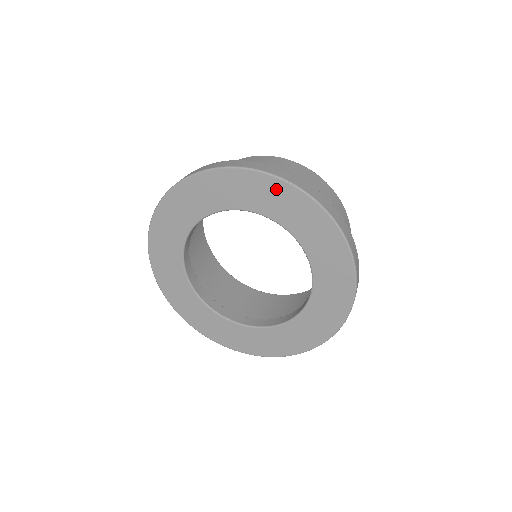
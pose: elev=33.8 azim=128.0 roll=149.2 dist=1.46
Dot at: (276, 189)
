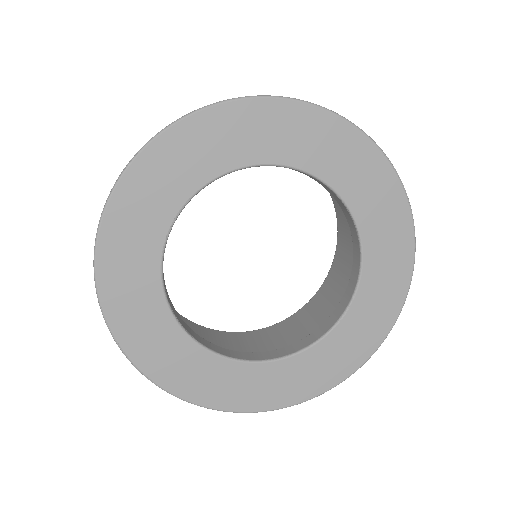
Dot at: (382, 179)
